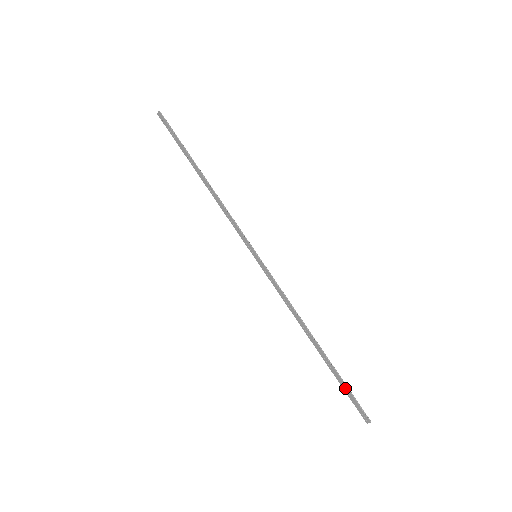
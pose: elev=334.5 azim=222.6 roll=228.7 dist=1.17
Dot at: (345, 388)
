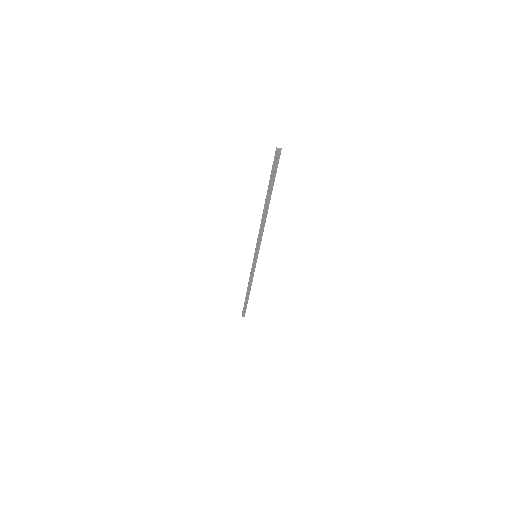
Dot at: (245, 307)
